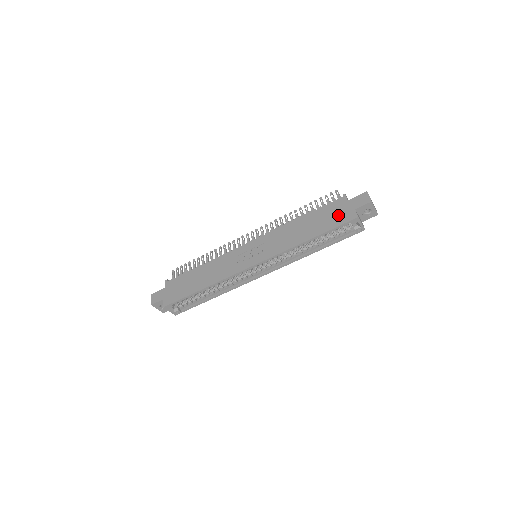
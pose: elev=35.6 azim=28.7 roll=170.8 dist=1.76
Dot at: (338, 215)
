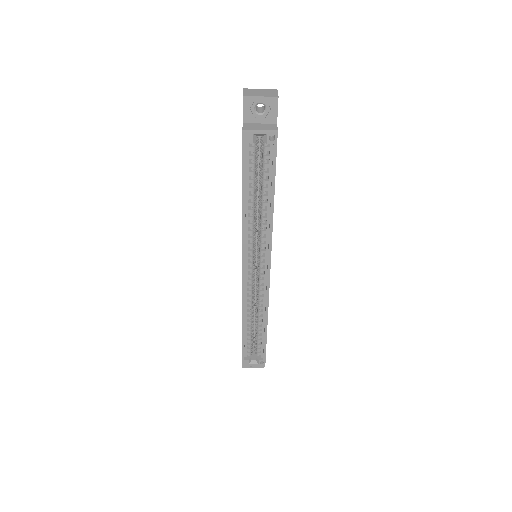
Dot at: occluded
